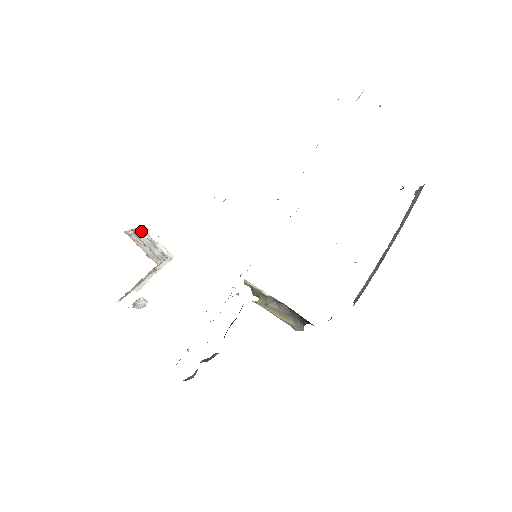
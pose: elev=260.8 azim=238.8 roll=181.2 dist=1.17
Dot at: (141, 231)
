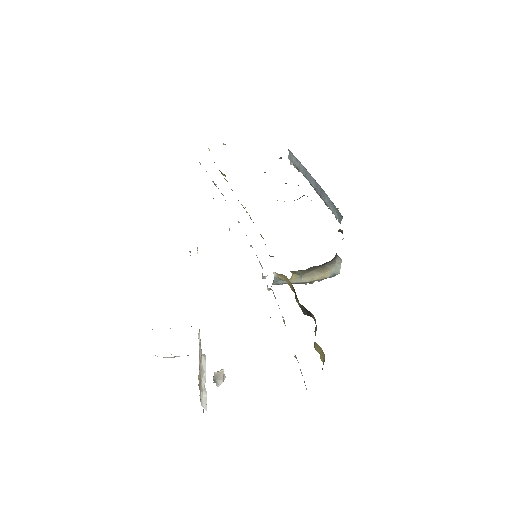
Dot at: occluded
